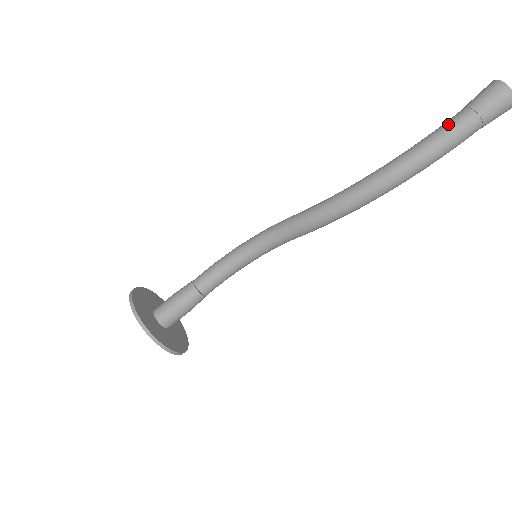
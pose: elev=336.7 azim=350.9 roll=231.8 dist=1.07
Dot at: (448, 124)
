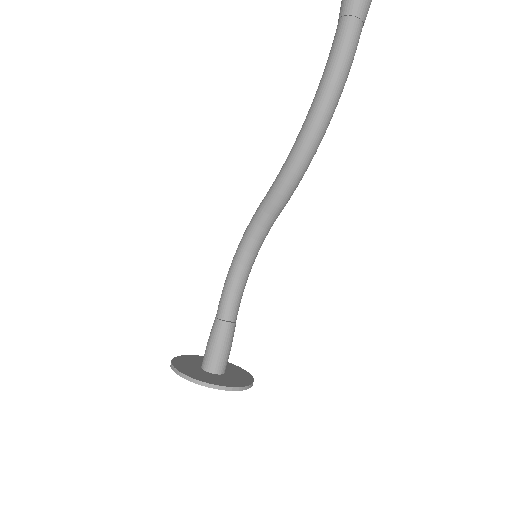
Dot at: (338, 39)
